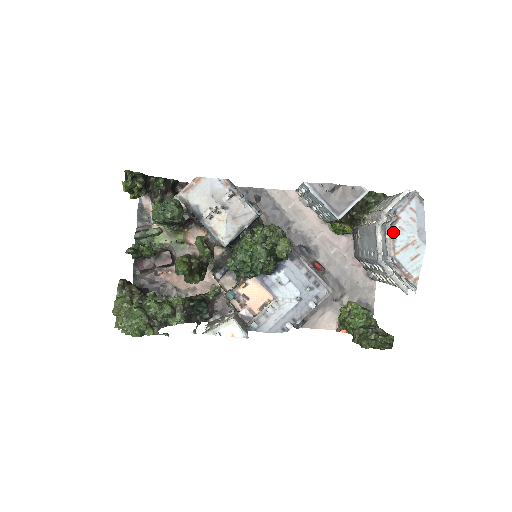
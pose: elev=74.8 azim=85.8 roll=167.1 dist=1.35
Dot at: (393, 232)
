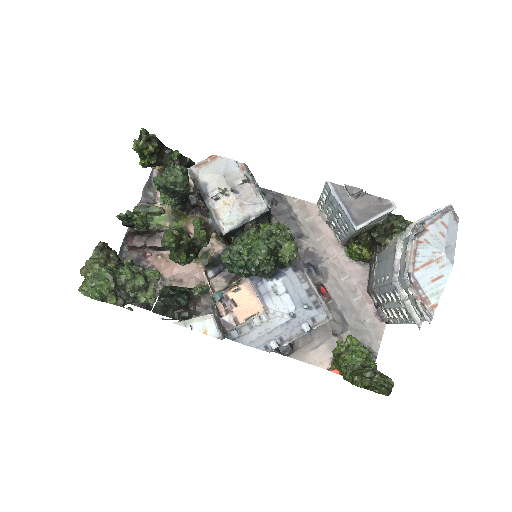
Dot at: (416, 244)
